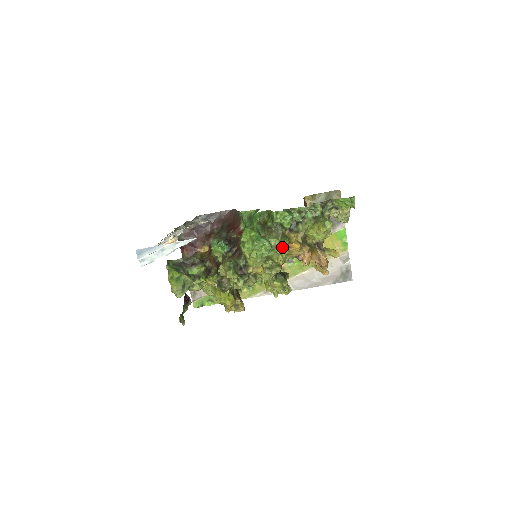
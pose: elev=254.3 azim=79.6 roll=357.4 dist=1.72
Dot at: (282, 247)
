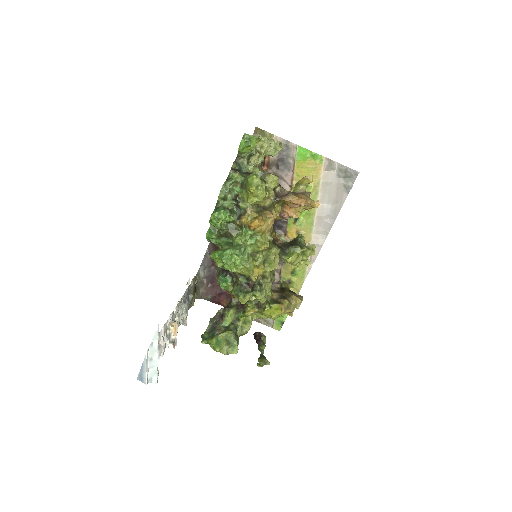
Dot at: (247, 238)
